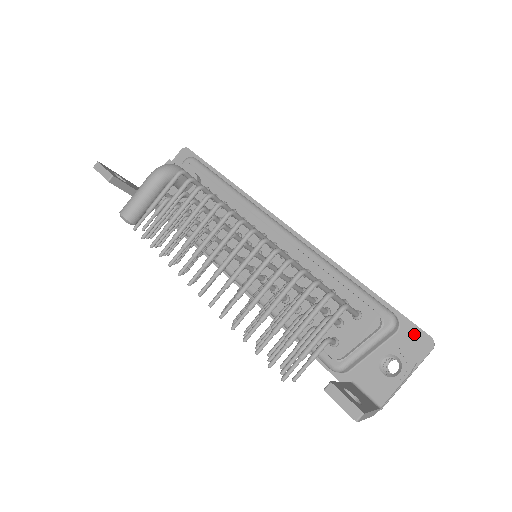
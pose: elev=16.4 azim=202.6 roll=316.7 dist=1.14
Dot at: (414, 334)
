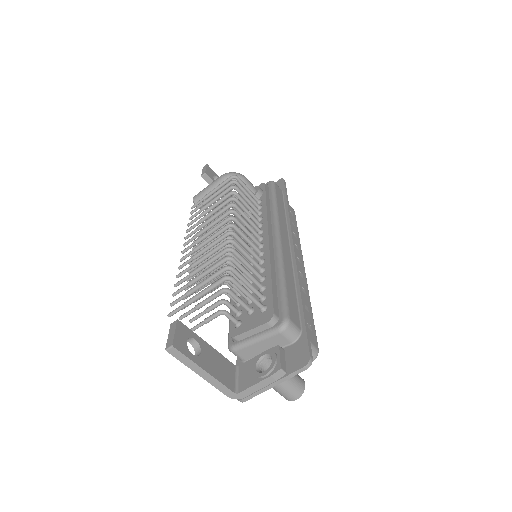
Dot at: (301, 349)
